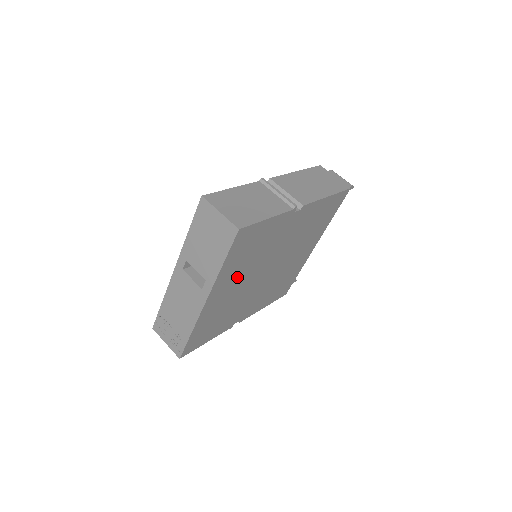
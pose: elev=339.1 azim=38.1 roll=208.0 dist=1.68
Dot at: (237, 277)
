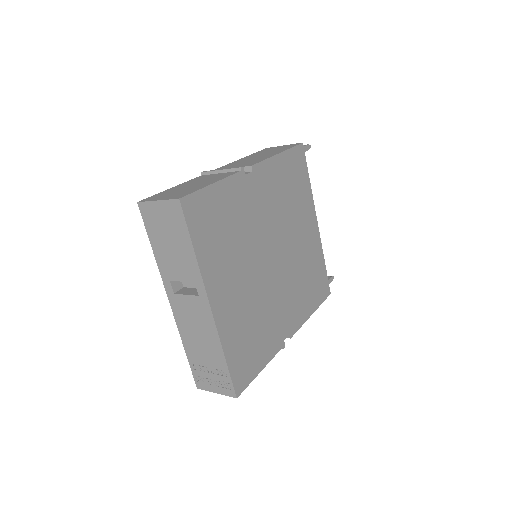
Dot at: (232, 269)
